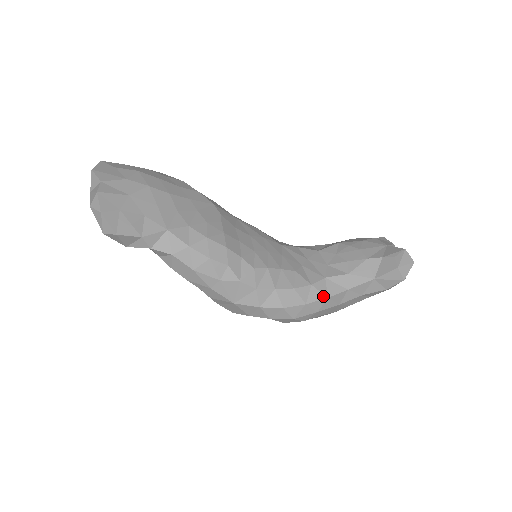
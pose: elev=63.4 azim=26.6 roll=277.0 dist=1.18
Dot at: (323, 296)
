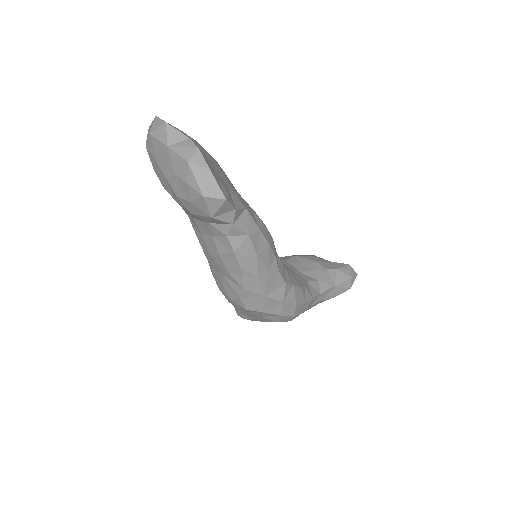
Dot at: (311, 297)
